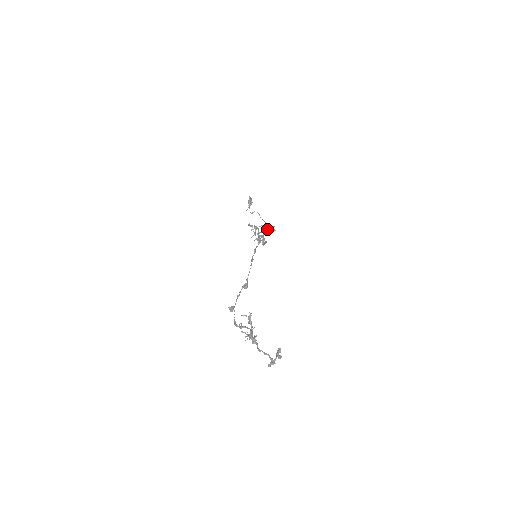
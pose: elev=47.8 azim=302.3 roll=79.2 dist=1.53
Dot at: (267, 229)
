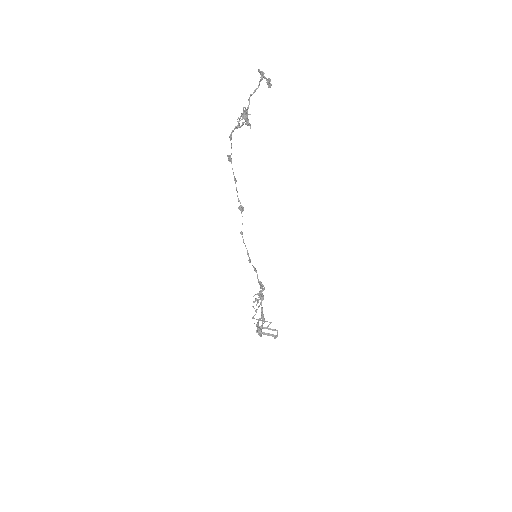
Dot at: (269, 328)
